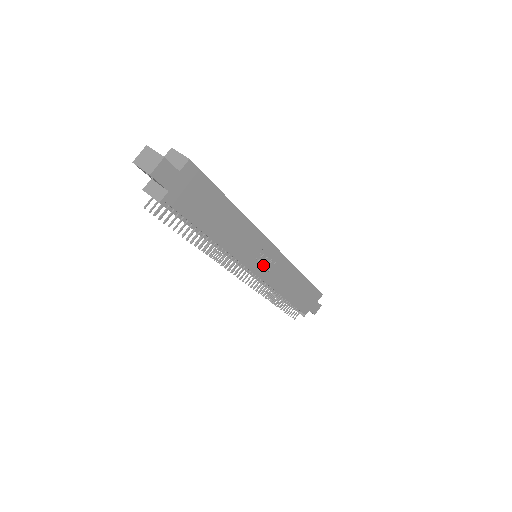
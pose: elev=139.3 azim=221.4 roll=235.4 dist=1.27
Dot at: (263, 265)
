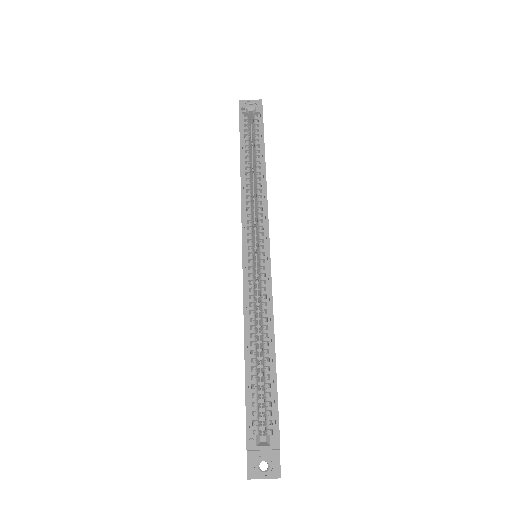
Dot at: occluded
